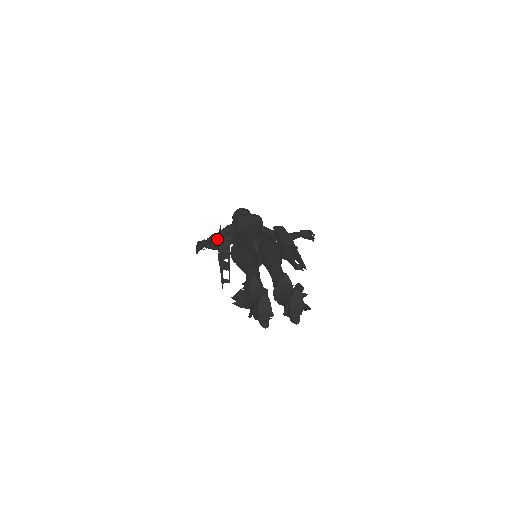
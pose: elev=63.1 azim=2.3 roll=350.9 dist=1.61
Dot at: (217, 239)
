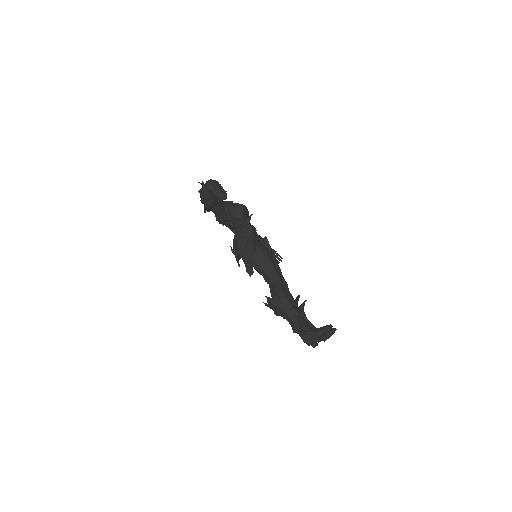
Dot at: occluded
